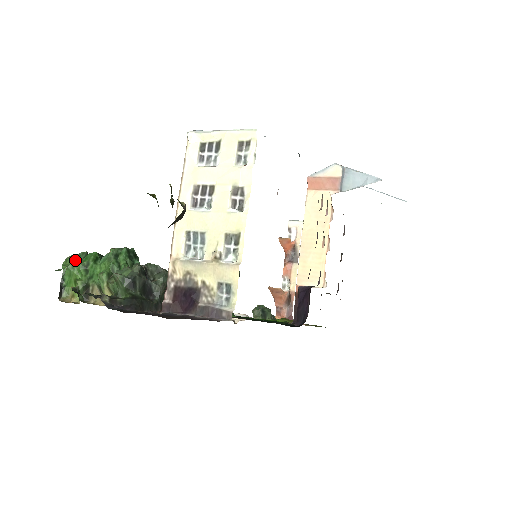
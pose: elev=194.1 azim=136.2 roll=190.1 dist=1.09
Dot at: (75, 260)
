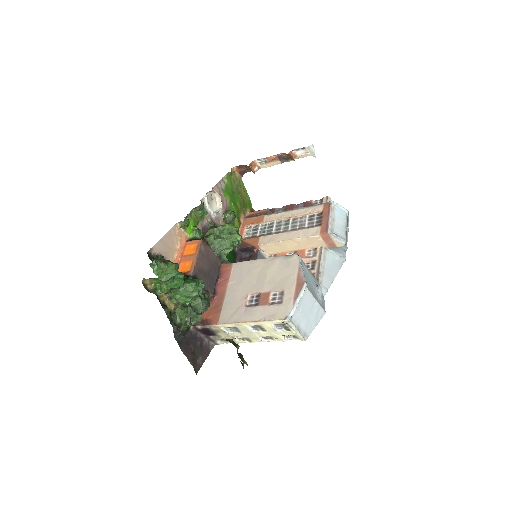
Dot at: (169, 280)
